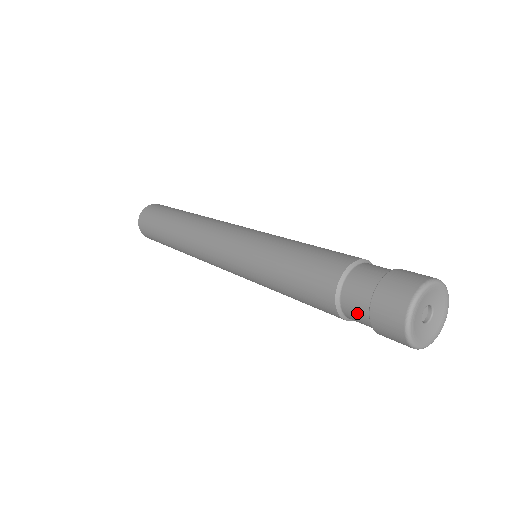
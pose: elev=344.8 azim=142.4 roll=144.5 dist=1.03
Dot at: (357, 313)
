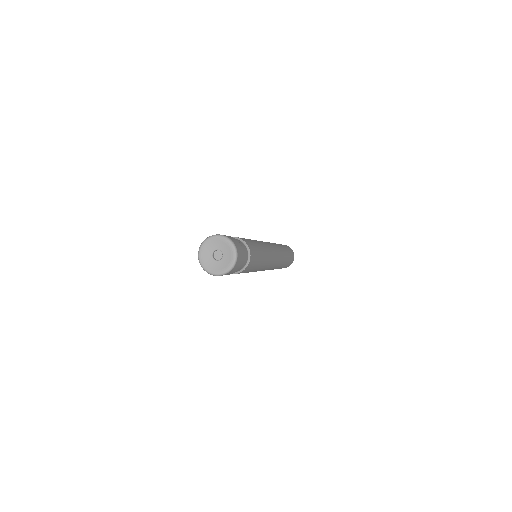
Dot at: occluded
